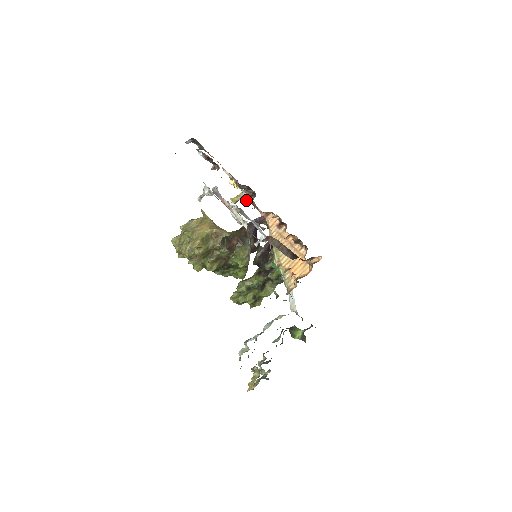
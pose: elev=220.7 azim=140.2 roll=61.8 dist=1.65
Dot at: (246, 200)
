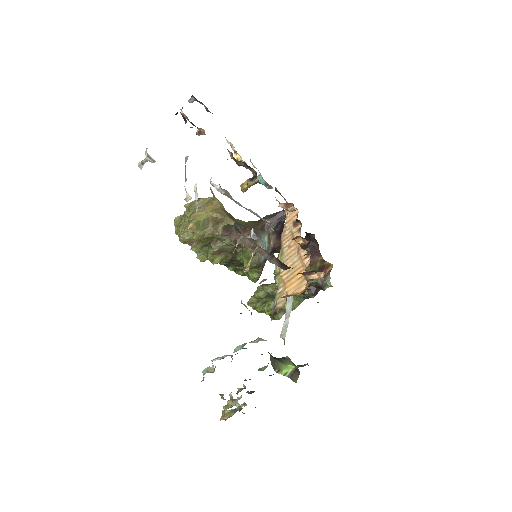
Dot at: (248, 181)
